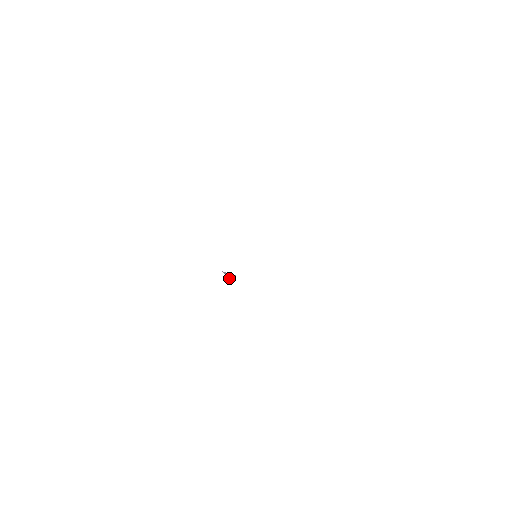
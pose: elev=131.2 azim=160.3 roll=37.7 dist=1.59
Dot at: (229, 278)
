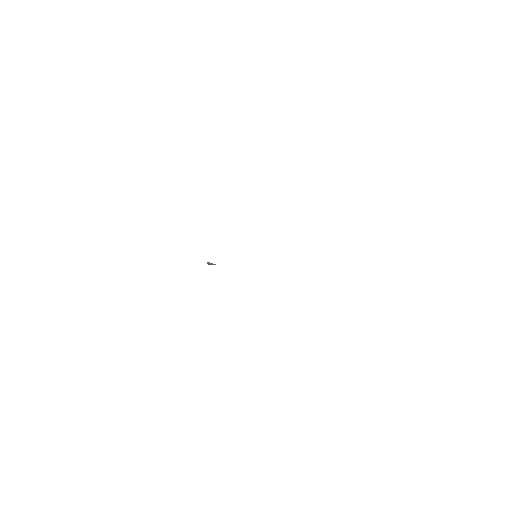
Dot at: (208, 264)
